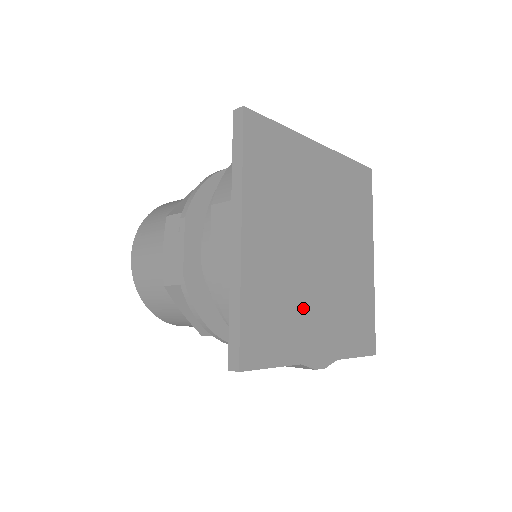
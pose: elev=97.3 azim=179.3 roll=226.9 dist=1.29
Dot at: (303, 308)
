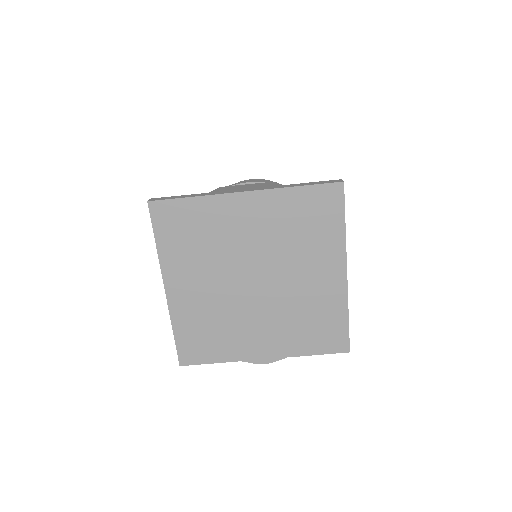
Dot at: (238, 326)
